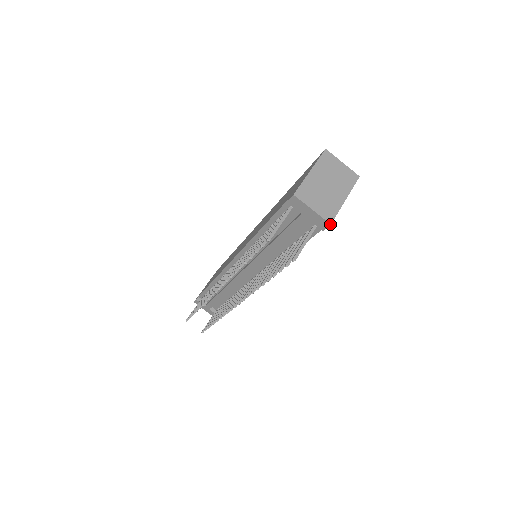
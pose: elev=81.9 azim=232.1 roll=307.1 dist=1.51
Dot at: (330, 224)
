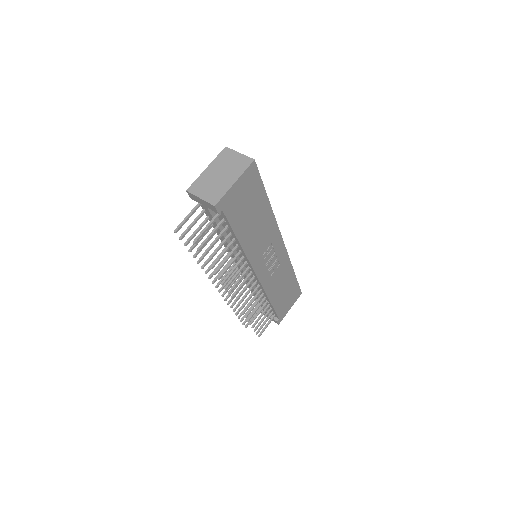
Dot at: (214, 206)
